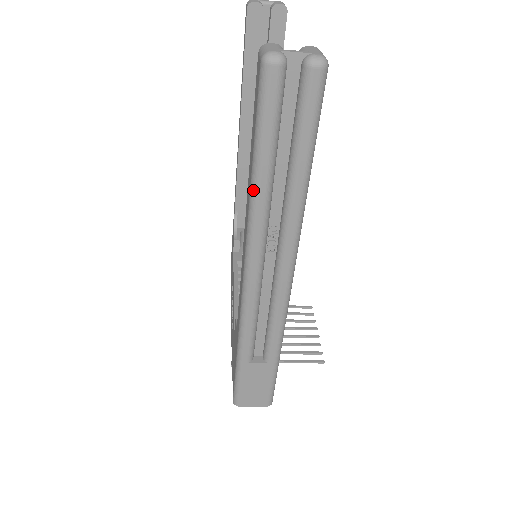
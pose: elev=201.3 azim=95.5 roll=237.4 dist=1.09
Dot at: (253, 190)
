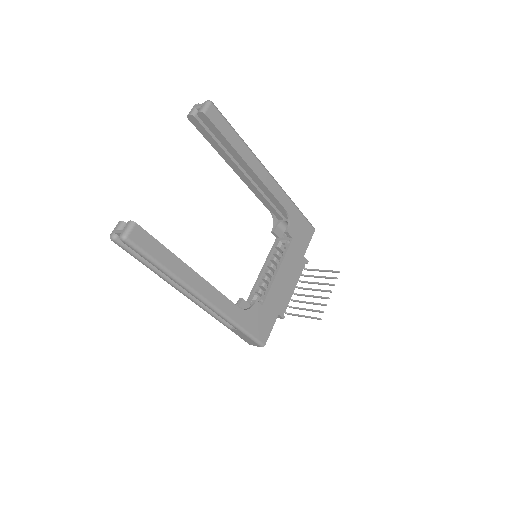
Dot at: (154, 272)
